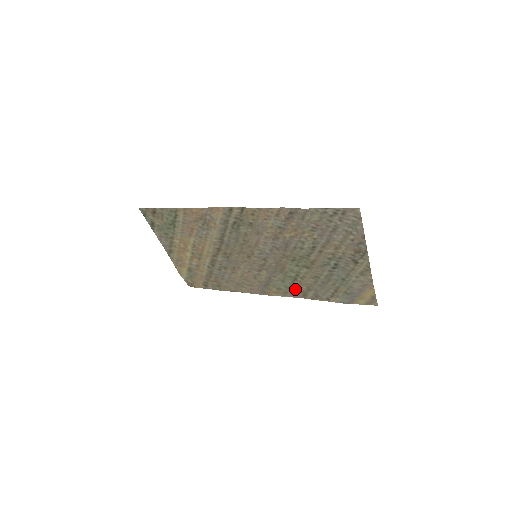
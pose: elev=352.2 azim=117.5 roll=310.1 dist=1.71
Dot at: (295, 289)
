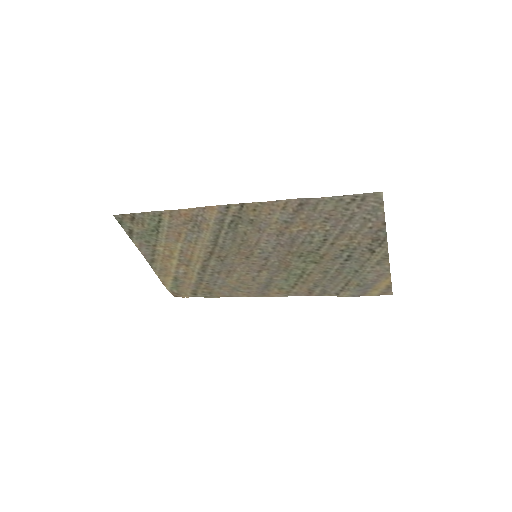
Dot at: (300, 287)
